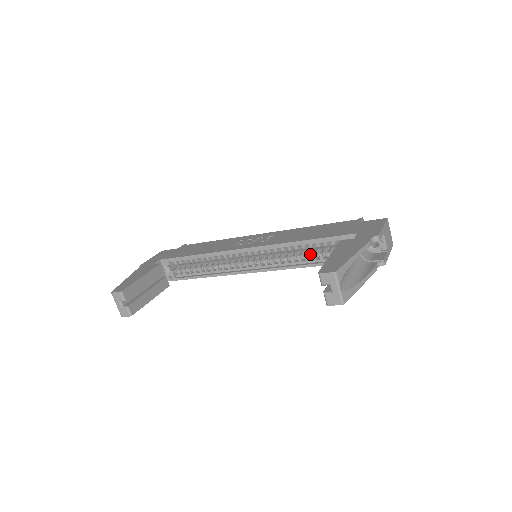
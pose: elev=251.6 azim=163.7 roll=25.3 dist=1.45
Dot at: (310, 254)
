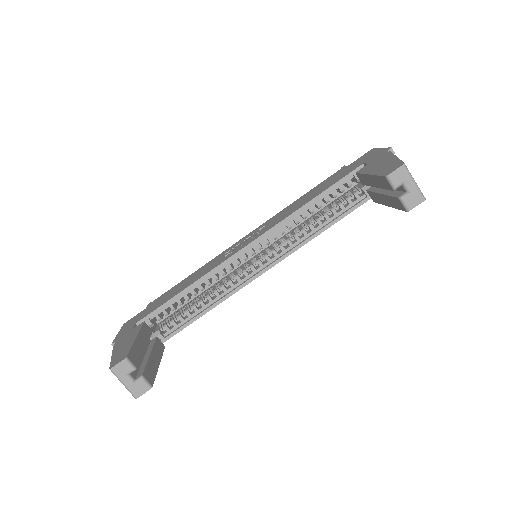
Dot at: occluded
